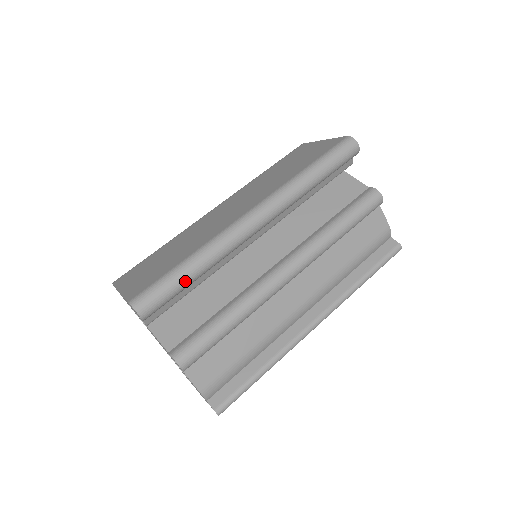
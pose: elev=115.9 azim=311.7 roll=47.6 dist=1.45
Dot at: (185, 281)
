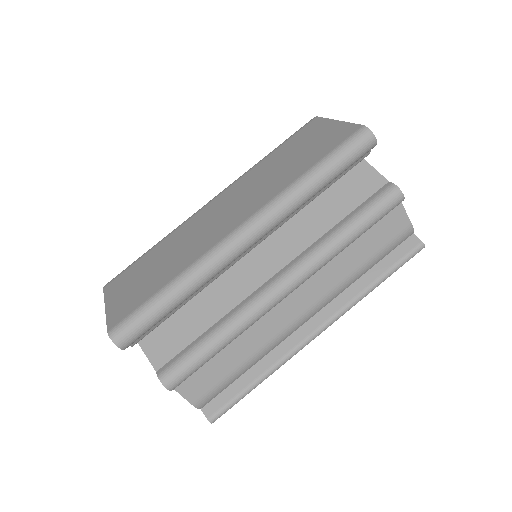
Dot at: (166, 310)
